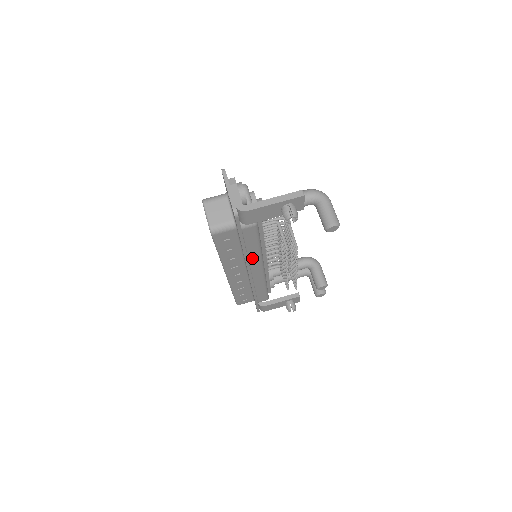
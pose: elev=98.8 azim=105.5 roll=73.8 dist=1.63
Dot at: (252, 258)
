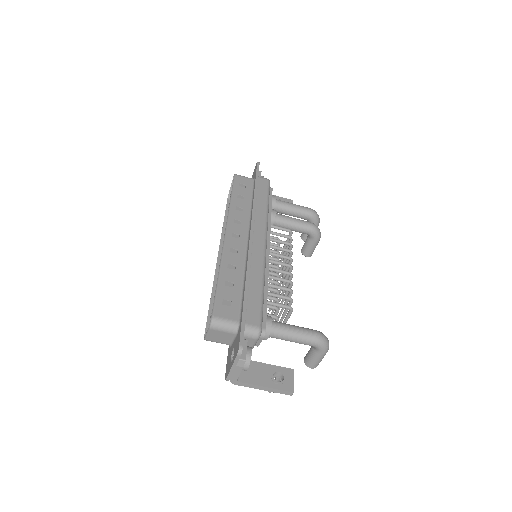
Dot at: occluded
